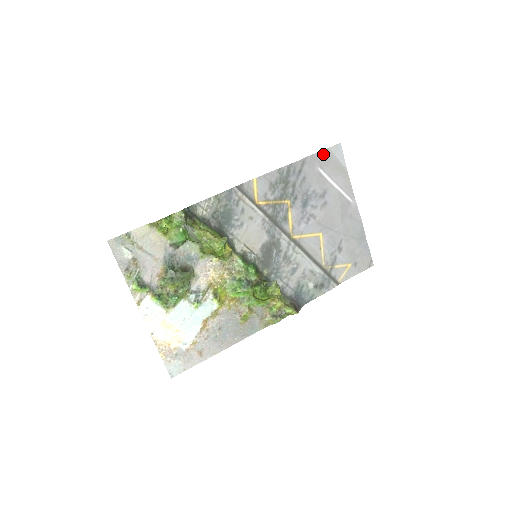
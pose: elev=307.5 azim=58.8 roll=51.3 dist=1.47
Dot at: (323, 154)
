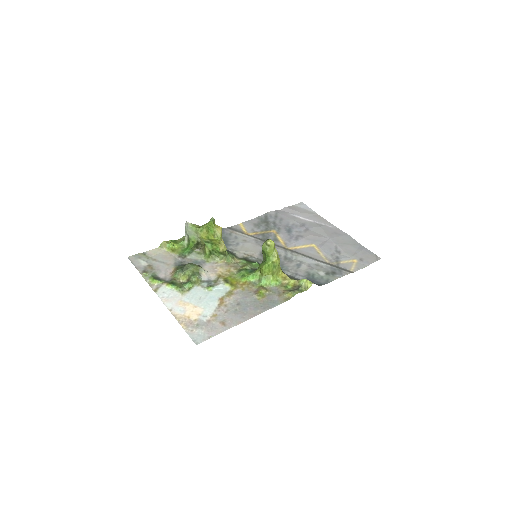
Dot at: (291, 208)
